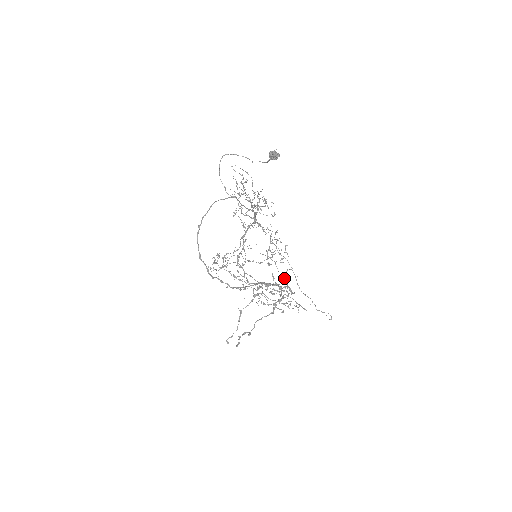
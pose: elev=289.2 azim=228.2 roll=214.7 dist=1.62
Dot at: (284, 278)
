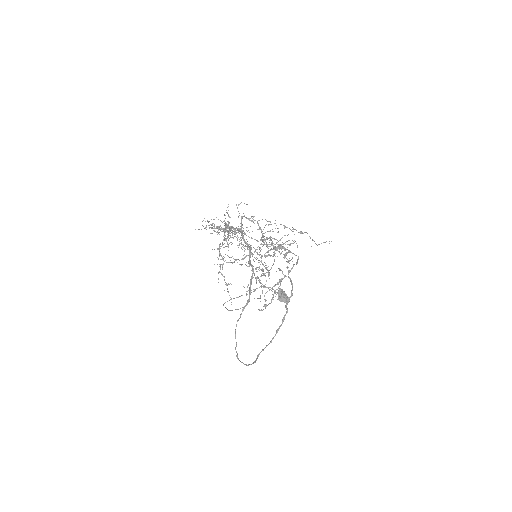
Dot at: (289, 261)
